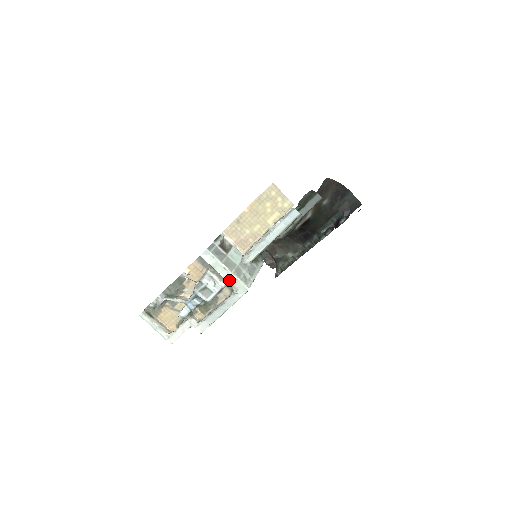
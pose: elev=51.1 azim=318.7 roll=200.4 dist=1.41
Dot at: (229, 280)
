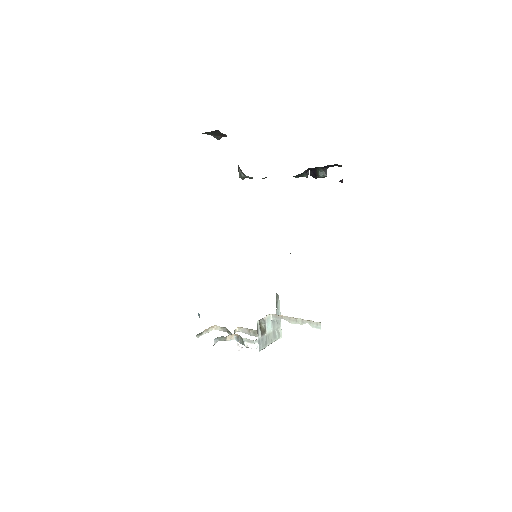
Dot at: occluded
